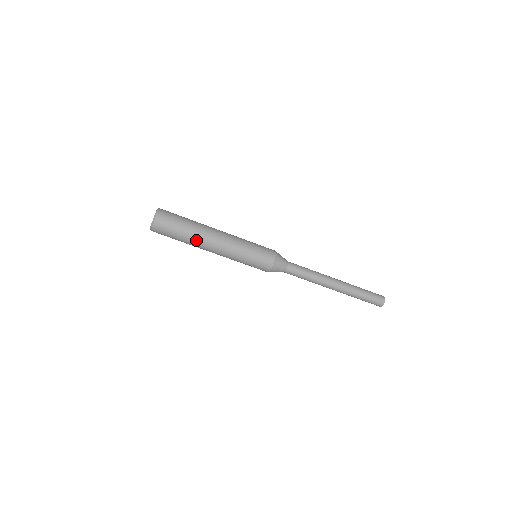
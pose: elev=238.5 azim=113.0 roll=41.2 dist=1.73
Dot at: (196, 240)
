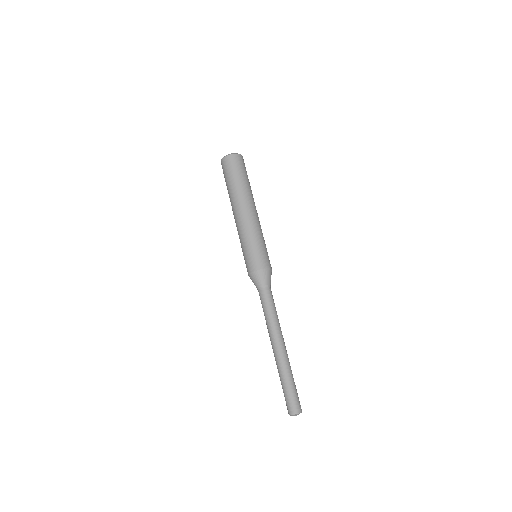
Dot at: (232, 196)
